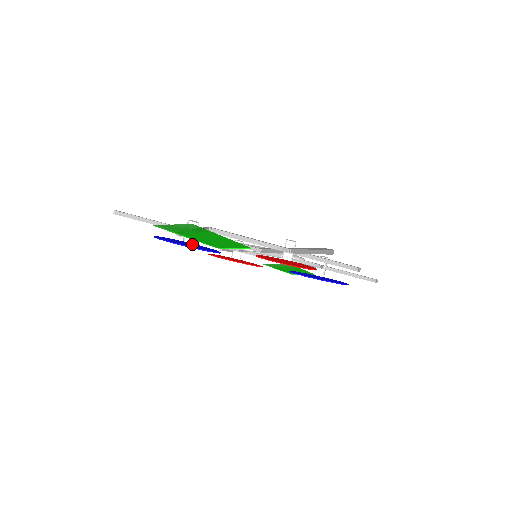
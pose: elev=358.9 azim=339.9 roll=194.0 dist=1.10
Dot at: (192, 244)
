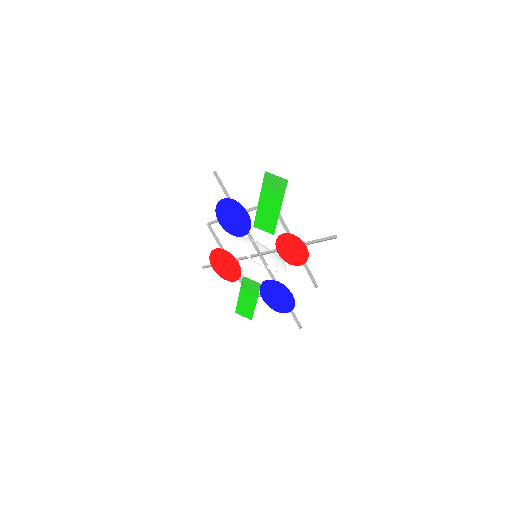
Dot at: (242, 215)
